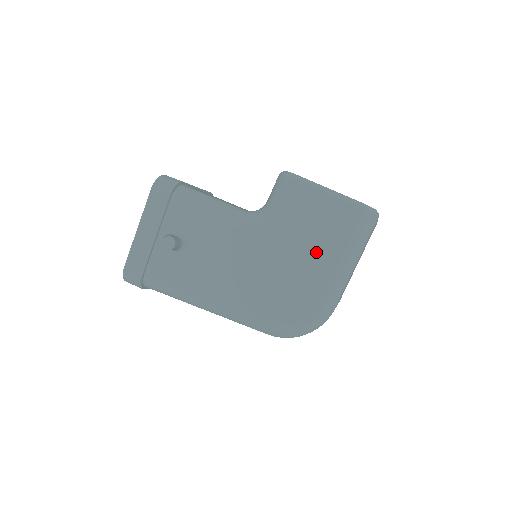
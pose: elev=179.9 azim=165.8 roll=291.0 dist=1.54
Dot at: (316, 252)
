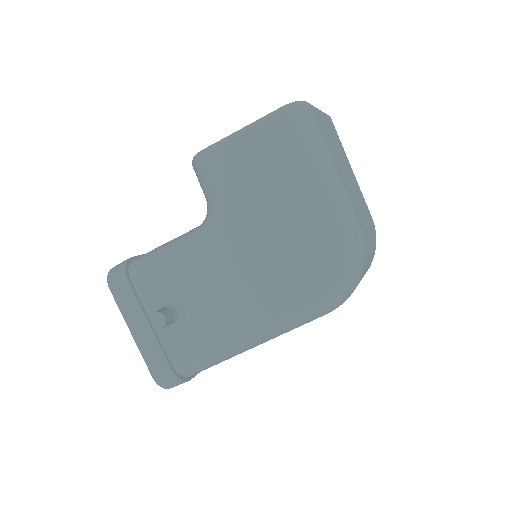
Dot at: (285, 195)
